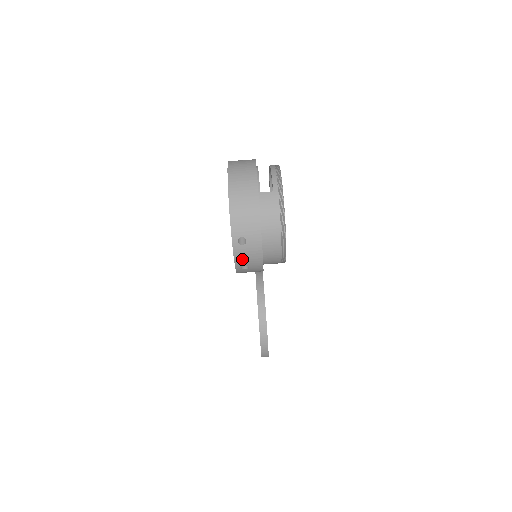
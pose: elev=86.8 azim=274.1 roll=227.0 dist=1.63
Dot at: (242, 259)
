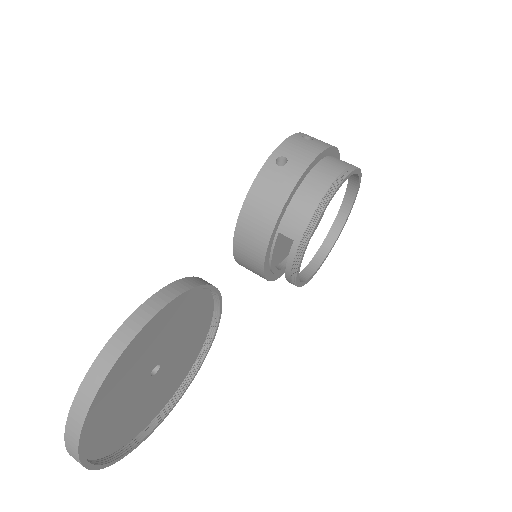
Dot at: (291, 147)
